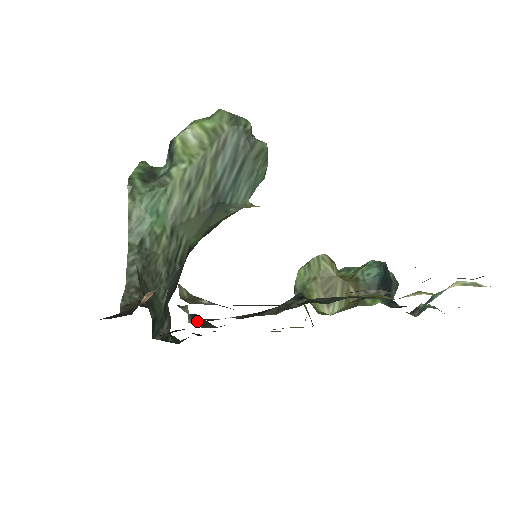
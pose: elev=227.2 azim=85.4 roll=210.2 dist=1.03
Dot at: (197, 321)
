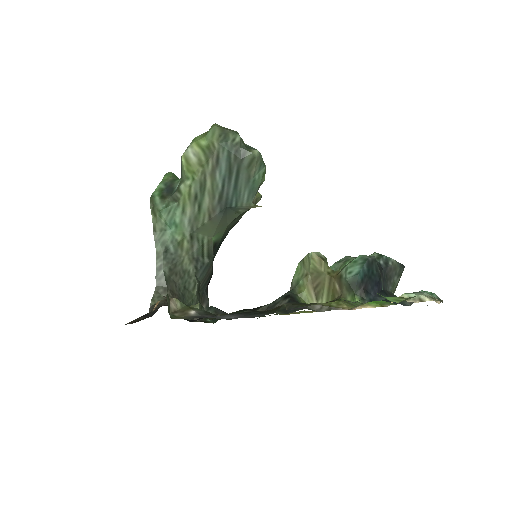
Dot at: (212, 313)
